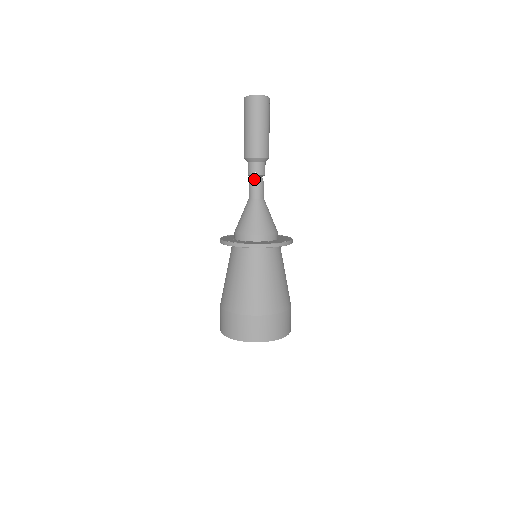
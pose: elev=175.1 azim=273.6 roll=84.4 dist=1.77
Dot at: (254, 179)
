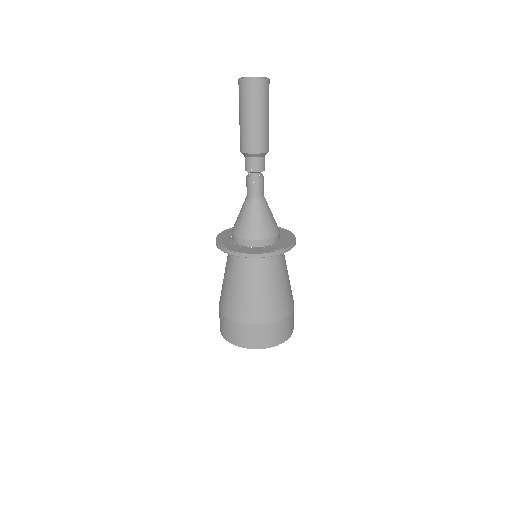
Dot at: (251, 175)
